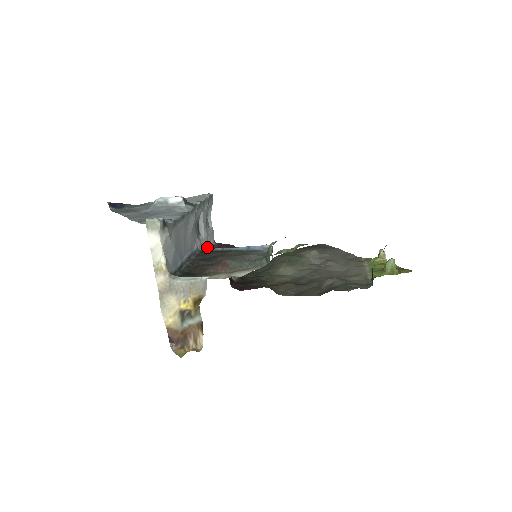
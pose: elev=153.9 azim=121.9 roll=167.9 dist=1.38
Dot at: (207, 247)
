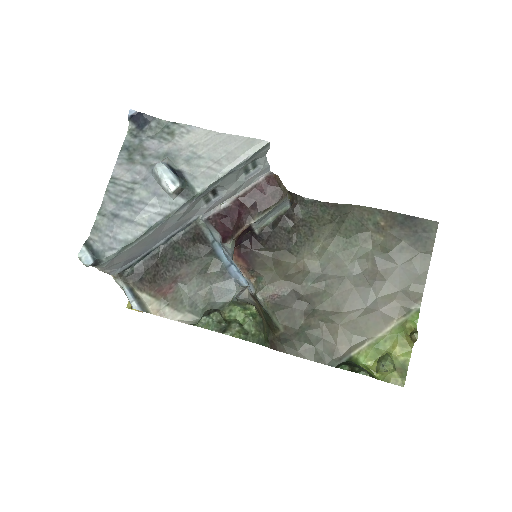
Dot at: (239, 192)
